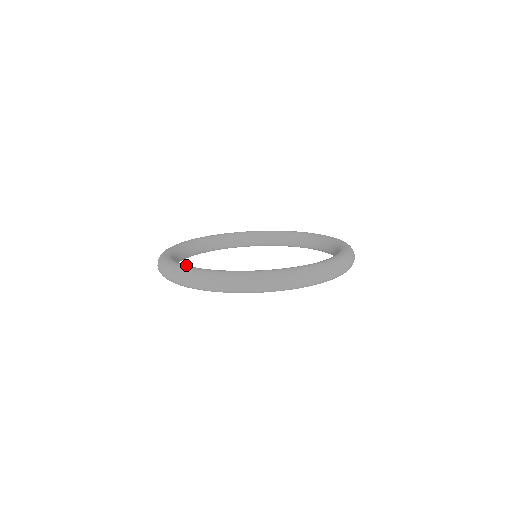
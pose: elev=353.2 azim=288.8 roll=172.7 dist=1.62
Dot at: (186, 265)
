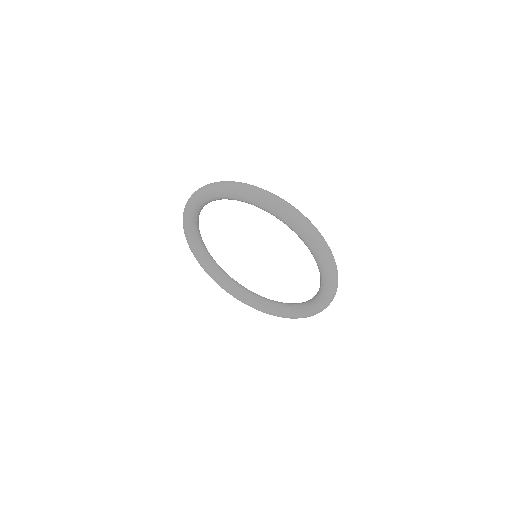
Dot at: occluded
